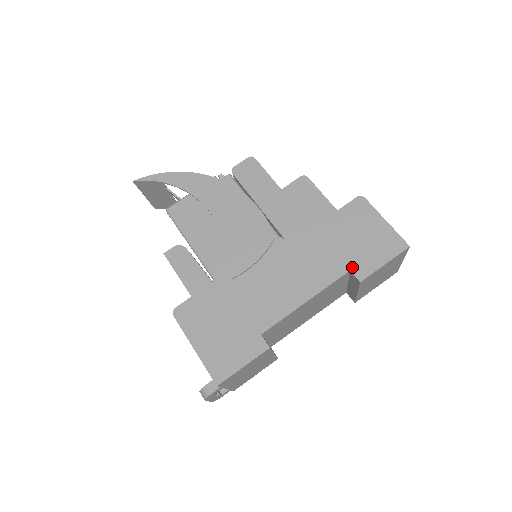
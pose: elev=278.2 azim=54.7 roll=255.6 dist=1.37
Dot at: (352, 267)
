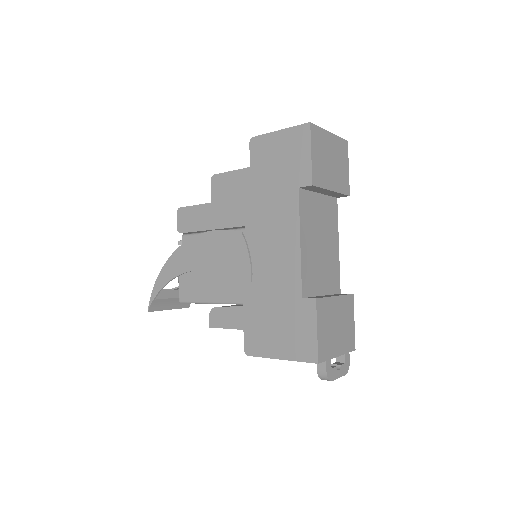
Dot at: (297, 184)
